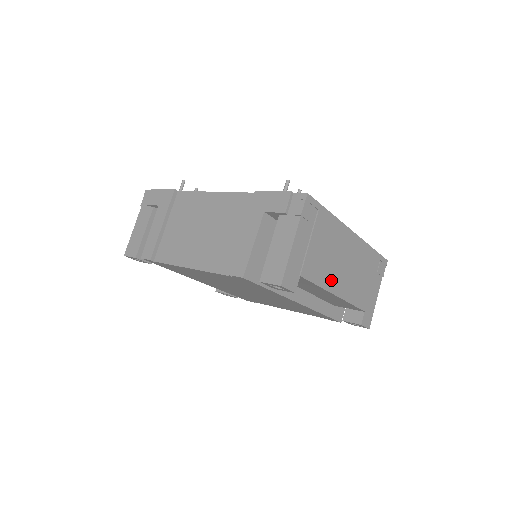
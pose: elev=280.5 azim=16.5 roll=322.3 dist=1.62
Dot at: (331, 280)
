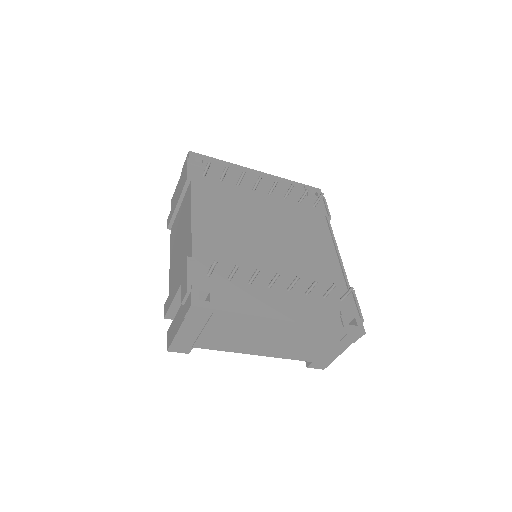
Dot at: (245, 347)
